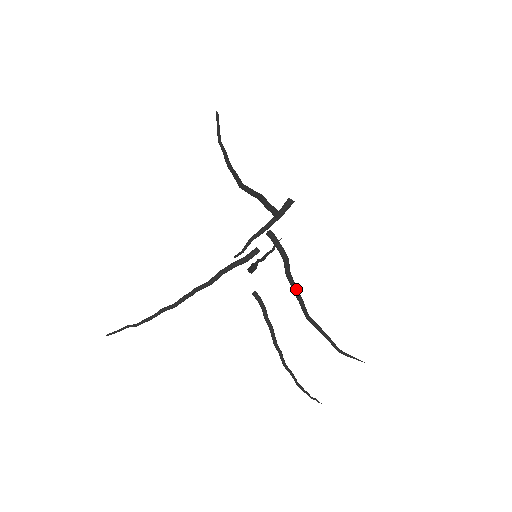
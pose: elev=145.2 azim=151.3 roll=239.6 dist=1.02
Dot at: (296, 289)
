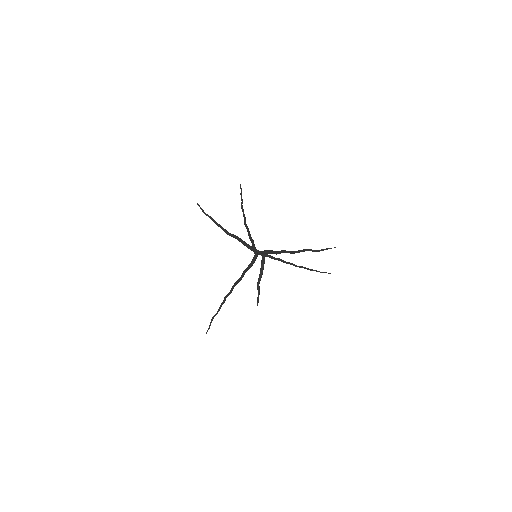
Dot at: (283, 251)
